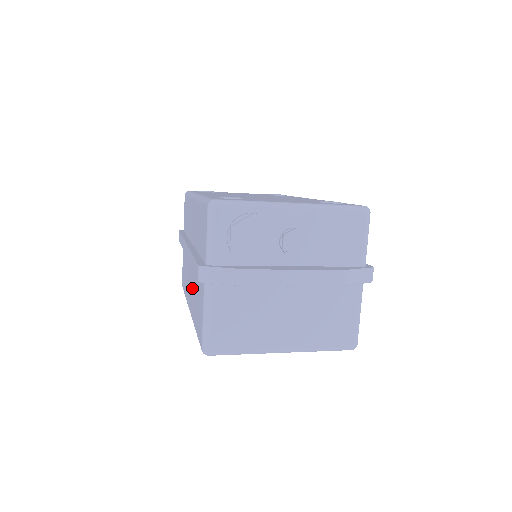
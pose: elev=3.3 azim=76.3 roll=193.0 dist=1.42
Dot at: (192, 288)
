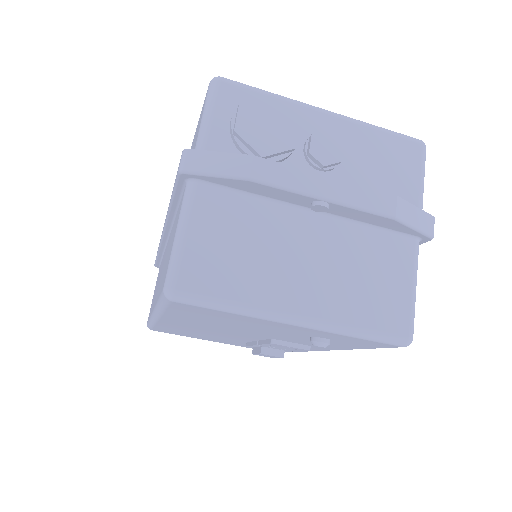
Dot at: (163, 266)
